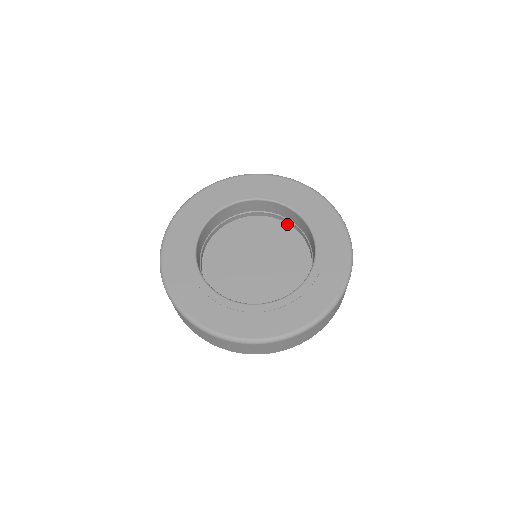
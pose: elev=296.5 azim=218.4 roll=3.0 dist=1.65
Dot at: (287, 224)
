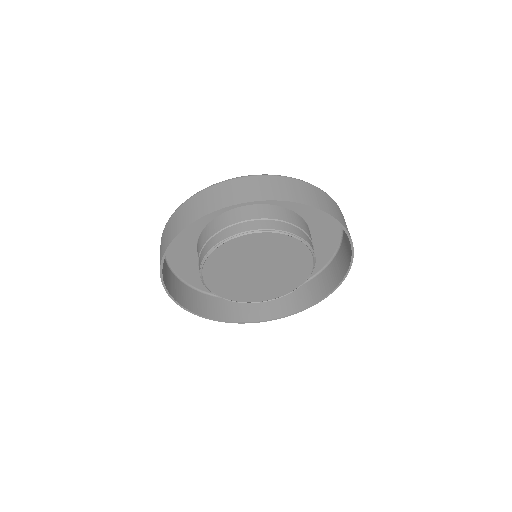
Dot at: occluded
